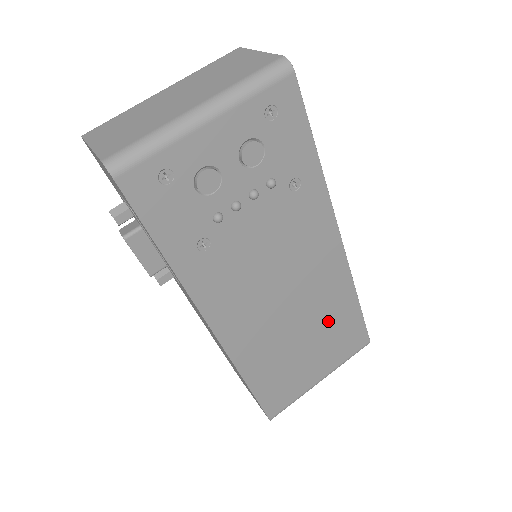
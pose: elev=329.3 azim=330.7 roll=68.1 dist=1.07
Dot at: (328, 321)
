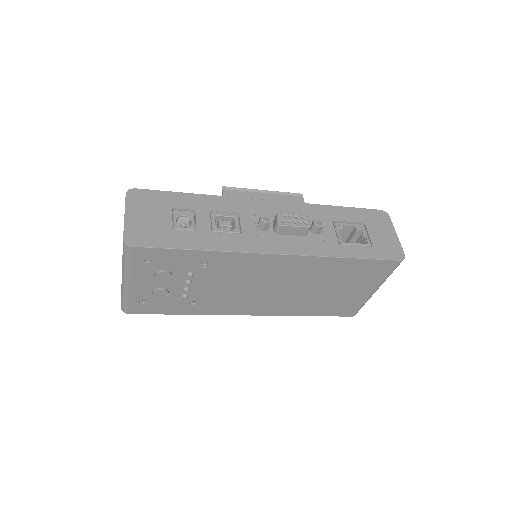
Dot at: (332, 276)
